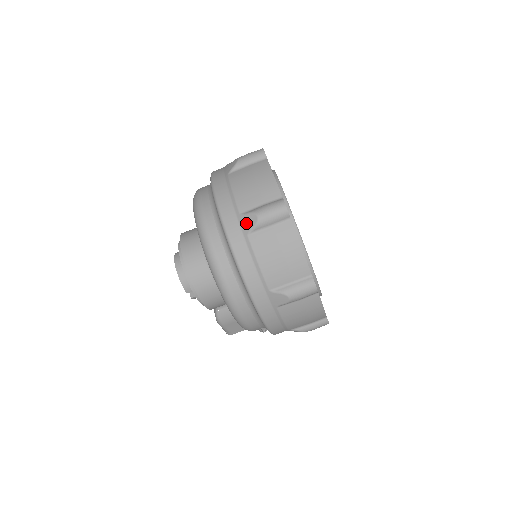
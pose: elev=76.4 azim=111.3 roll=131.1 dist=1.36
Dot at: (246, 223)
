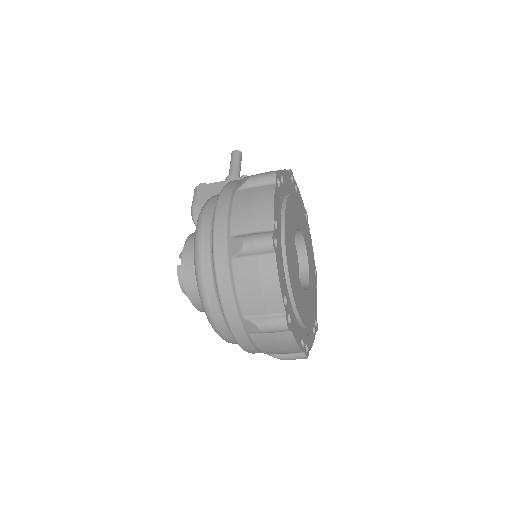
Dot at: occluded
